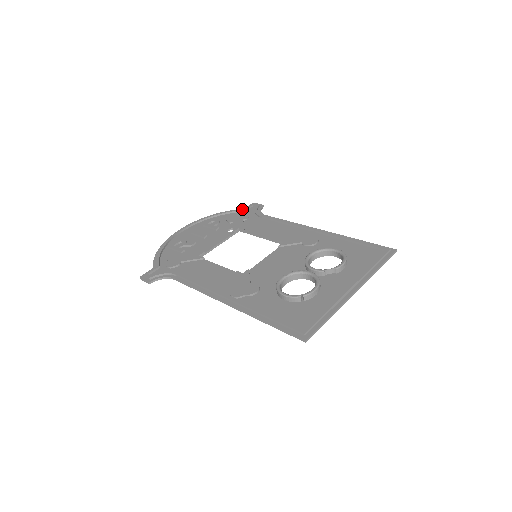
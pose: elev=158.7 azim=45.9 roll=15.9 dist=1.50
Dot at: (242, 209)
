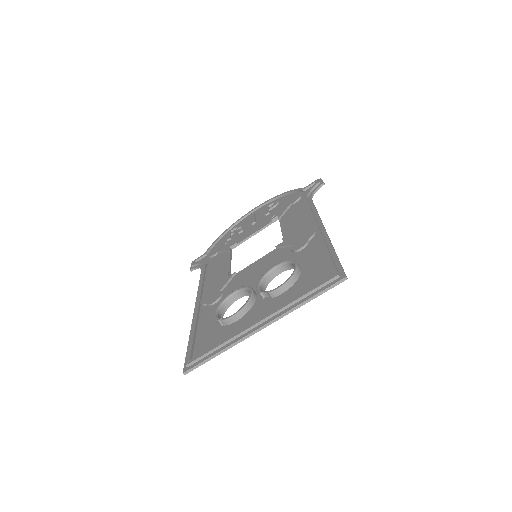
Dot at: (302, 188)
